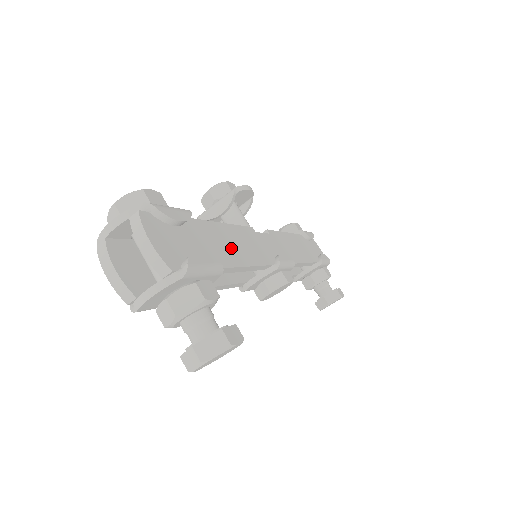
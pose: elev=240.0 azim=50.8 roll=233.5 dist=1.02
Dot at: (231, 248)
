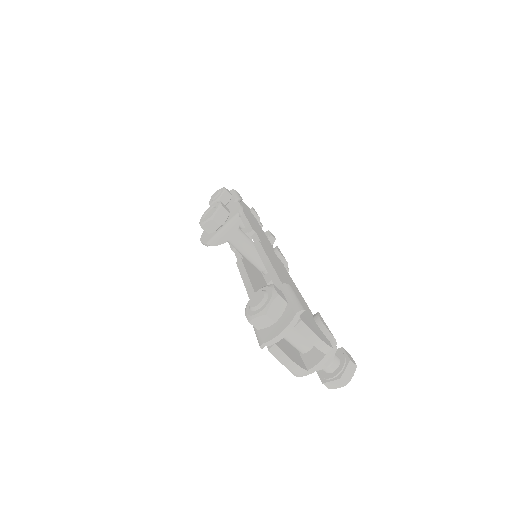
Dot at: (290, 284)
